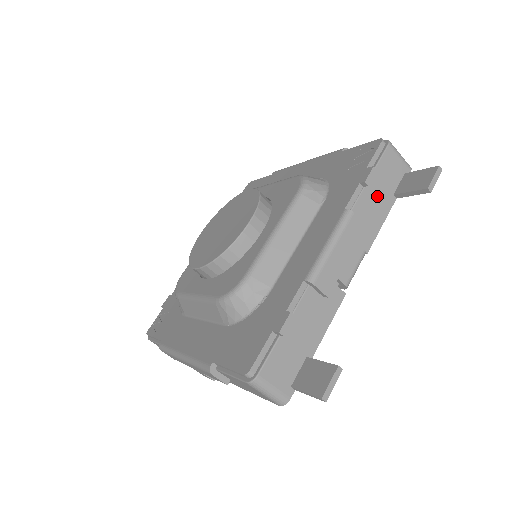
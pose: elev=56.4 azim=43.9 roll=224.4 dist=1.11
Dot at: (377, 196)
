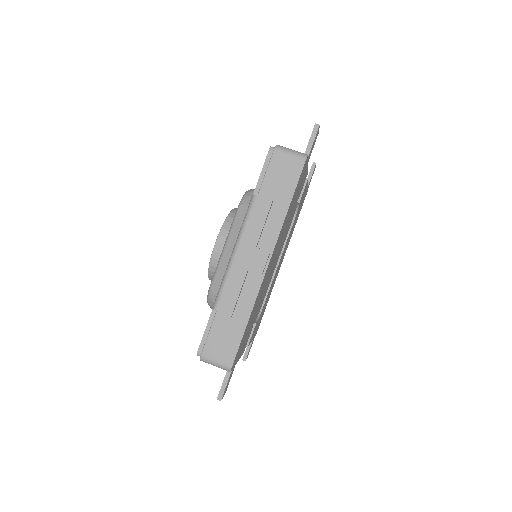
Dot at: occluded
